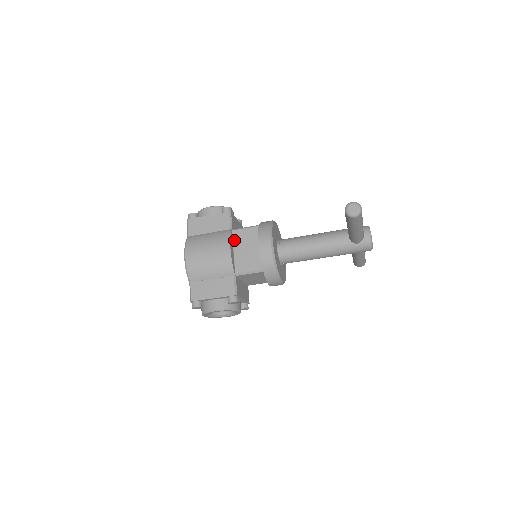
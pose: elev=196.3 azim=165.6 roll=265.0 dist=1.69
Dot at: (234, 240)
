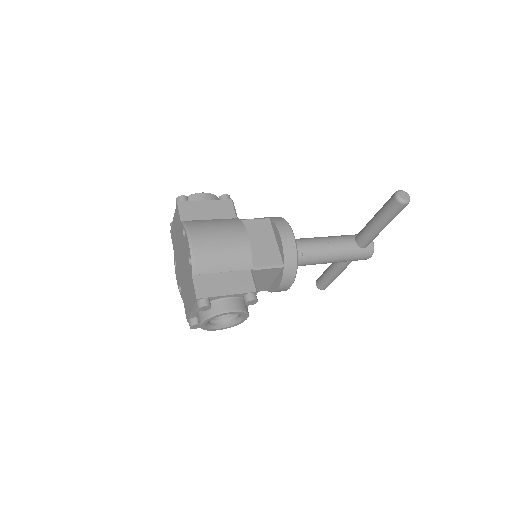
Dot at: occluded
